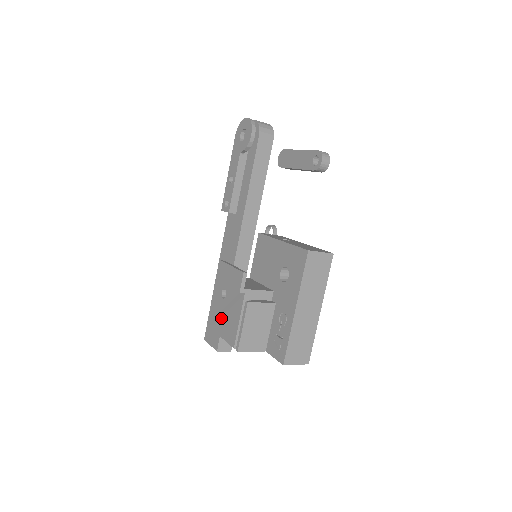
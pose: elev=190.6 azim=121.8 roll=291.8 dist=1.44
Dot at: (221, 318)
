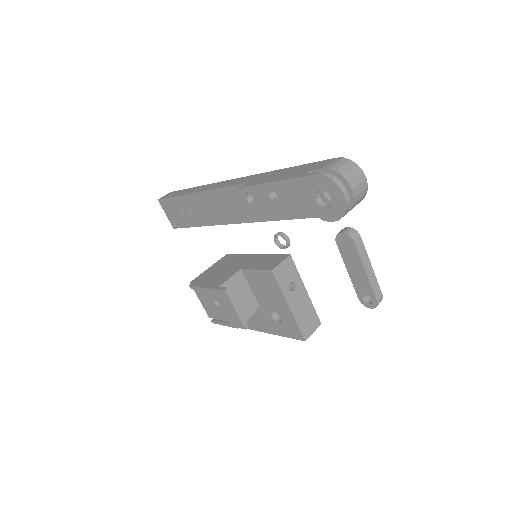
Dot at: occluded
